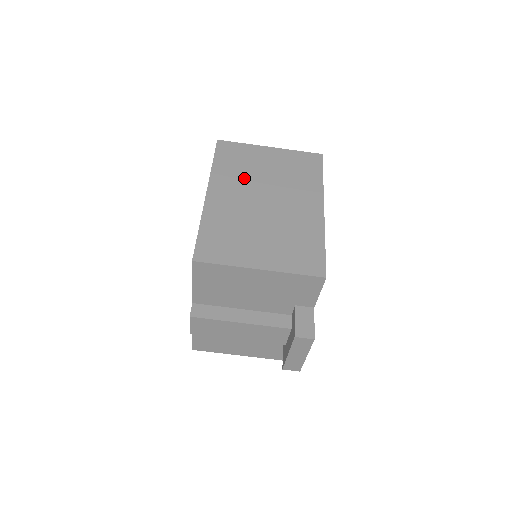
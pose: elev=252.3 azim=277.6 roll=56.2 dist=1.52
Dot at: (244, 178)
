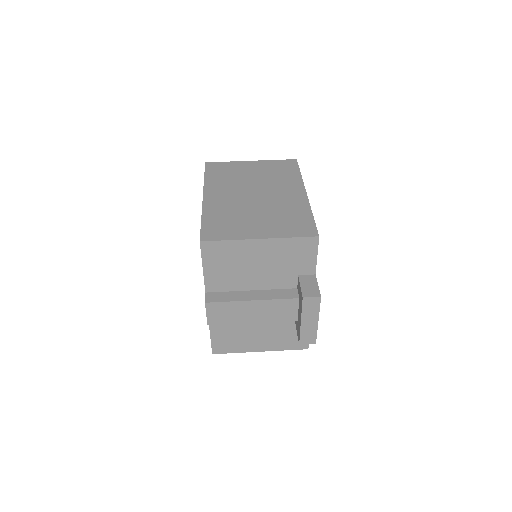
Dot at: (233, 183)
